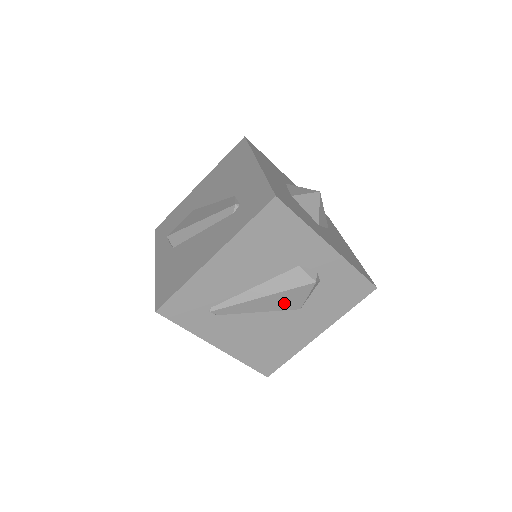
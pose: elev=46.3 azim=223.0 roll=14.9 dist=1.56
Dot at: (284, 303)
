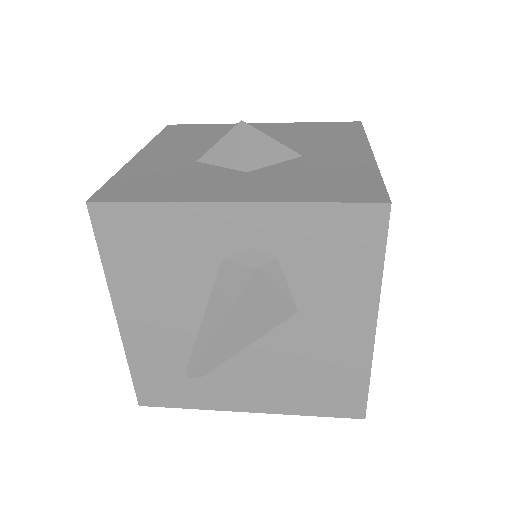
Dot at: (261, 319)
